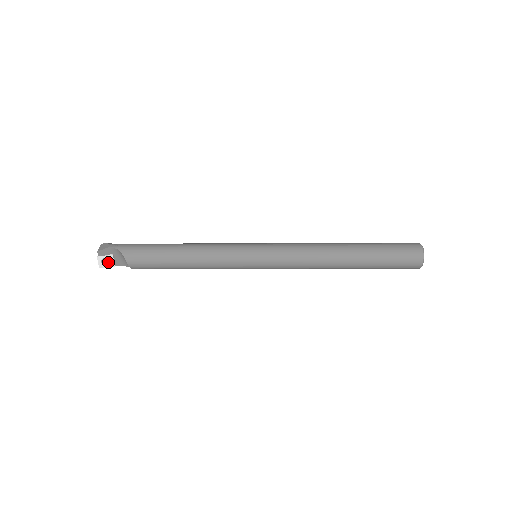
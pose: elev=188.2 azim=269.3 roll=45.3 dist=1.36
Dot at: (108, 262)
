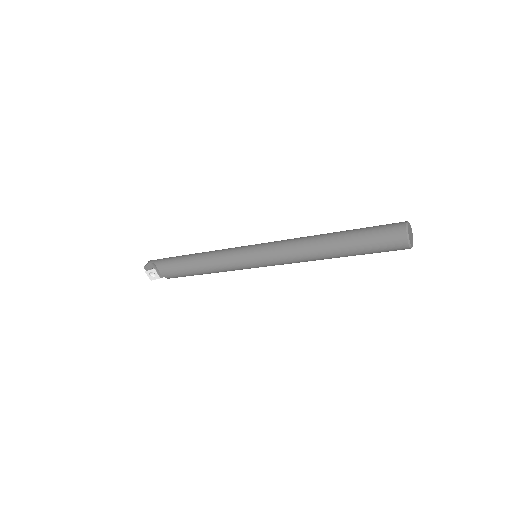
Dot at: (155, 275)
